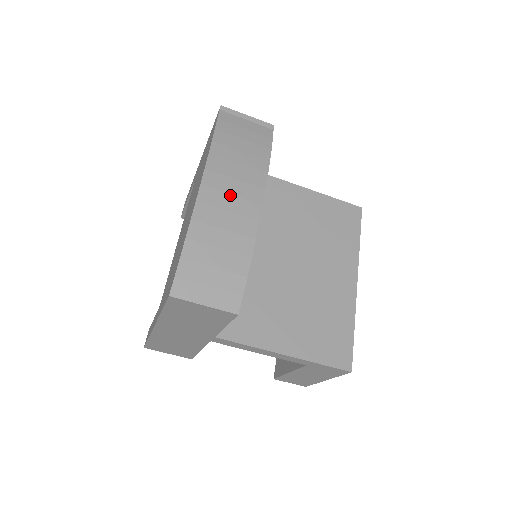
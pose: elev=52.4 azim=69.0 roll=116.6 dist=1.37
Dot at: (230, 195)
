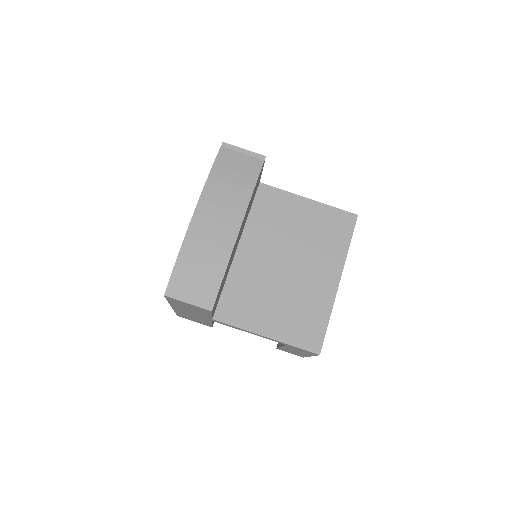
Dot at: (215, 221)
